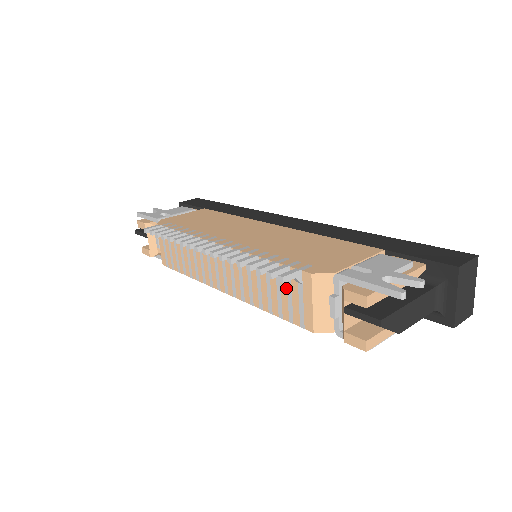
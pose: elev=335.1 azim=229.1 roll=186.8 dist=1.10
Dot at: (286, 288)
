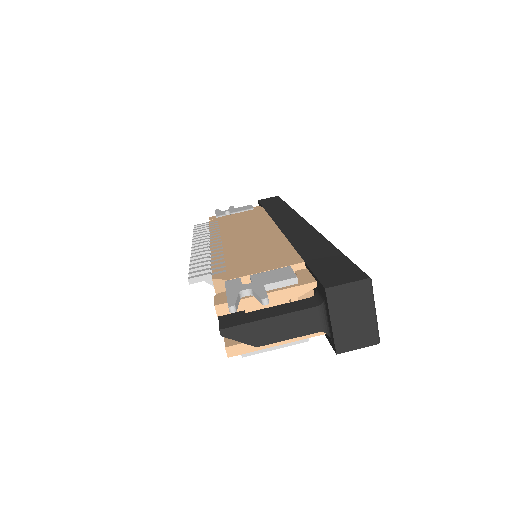
Dot at: occluded
